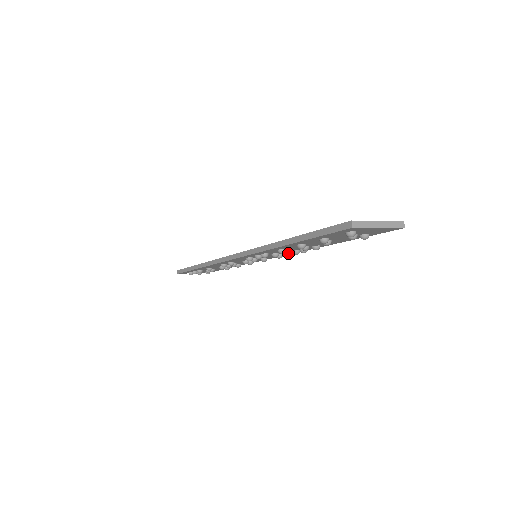
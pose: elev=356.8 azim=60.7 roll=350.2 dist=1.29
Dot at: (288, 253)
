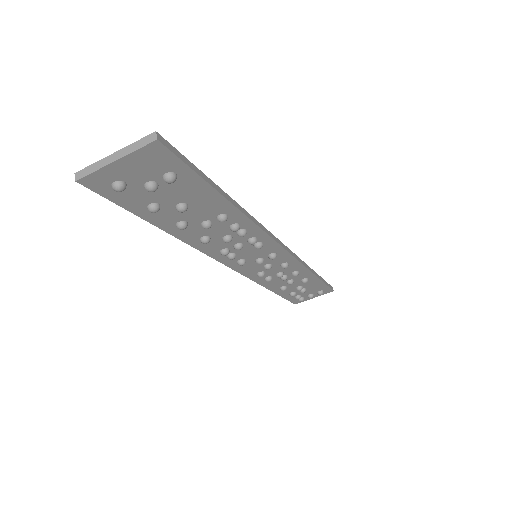
Dot at: (227, 239)
